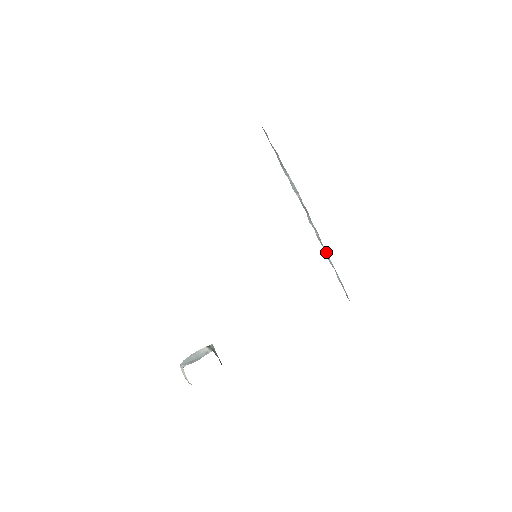
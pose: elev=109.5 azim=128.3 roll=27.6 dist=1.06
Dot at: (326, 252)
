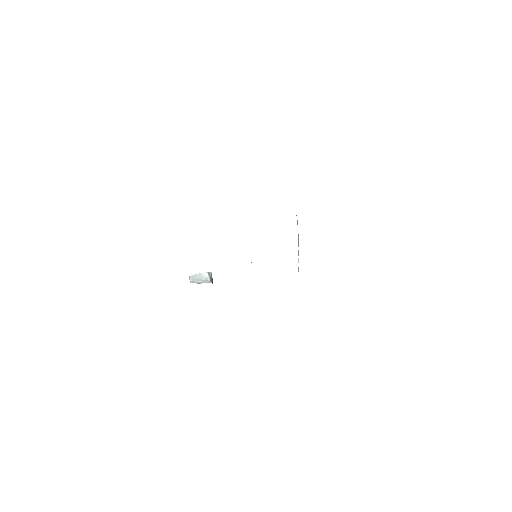
Dot at: (298, 261)
